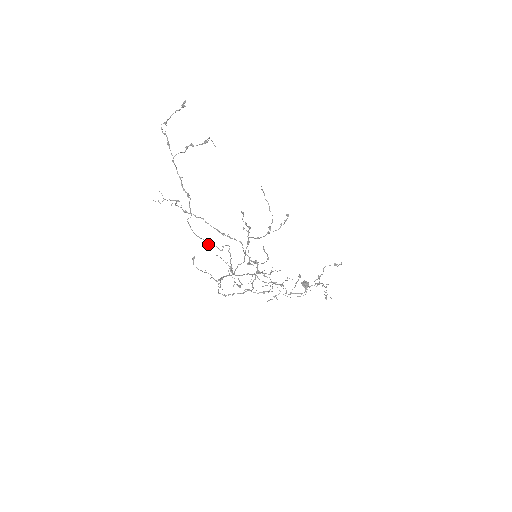
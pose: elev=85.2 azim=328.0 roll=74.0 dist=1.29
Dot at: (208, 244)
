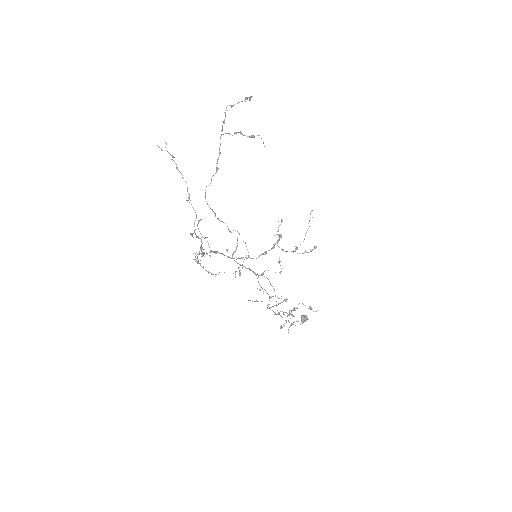
Dot at: (217, 218)
